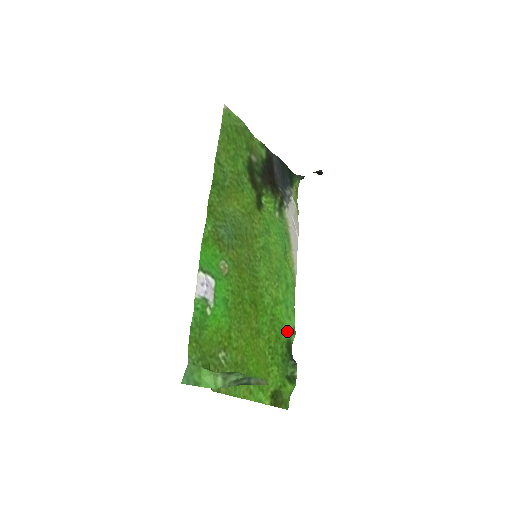
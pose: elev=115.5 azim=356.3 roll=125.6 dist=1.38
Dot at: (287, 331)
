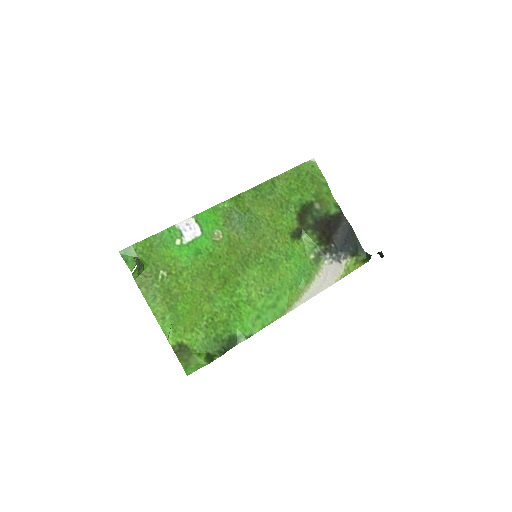
Dot at: (242, 330)
